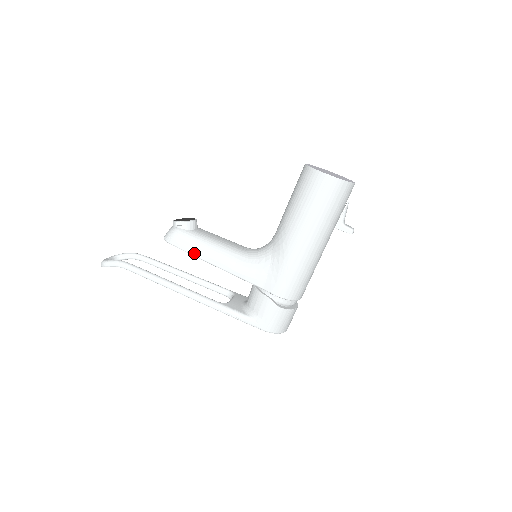
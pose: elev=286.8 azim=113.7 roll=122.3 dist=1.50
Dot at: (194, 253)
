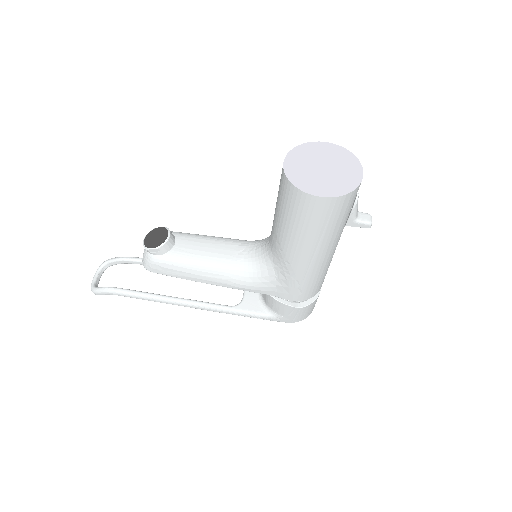
Dot at: (184, 278)
